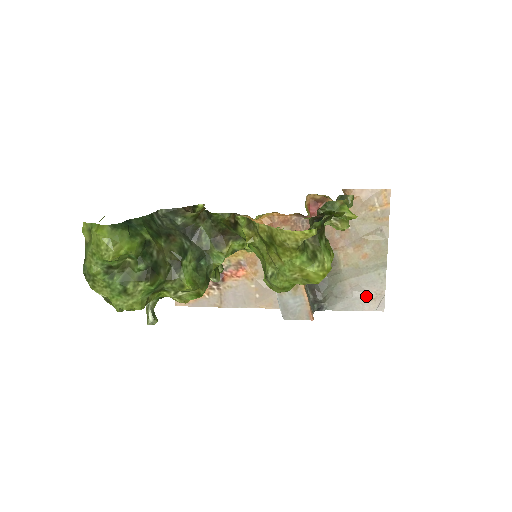
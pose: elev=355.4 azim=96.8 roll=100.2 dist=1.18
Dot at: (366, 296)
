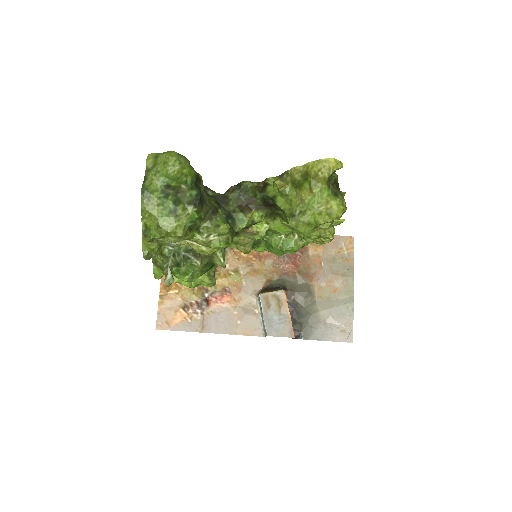
Dot at: (337, 327)
